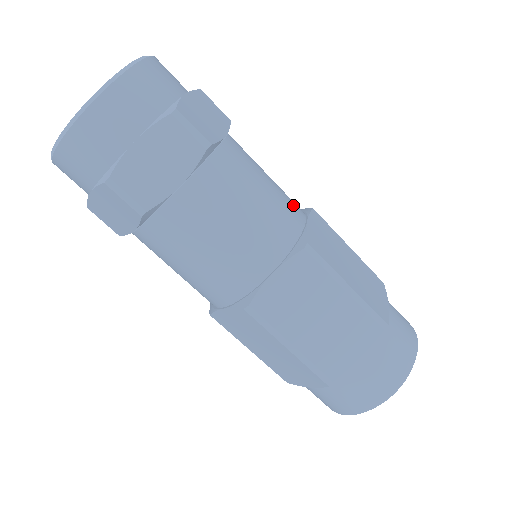
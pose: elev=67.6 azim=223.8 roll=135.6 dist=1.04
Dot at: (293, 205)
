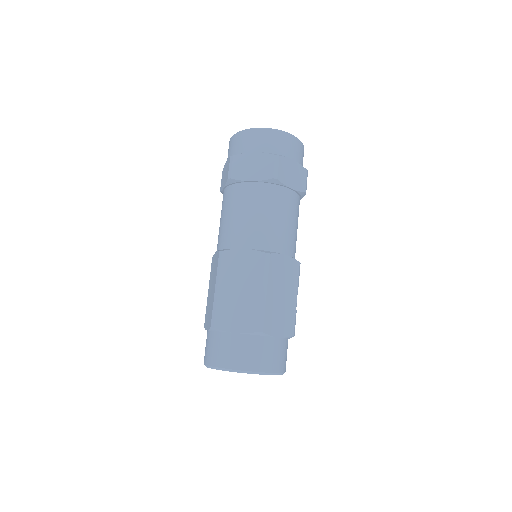
Dot at: (289, 244)
